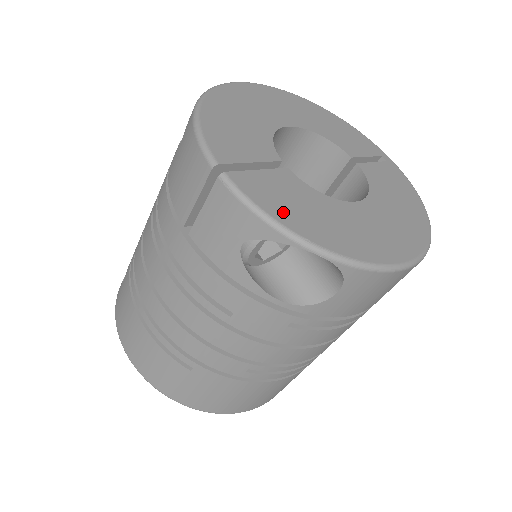
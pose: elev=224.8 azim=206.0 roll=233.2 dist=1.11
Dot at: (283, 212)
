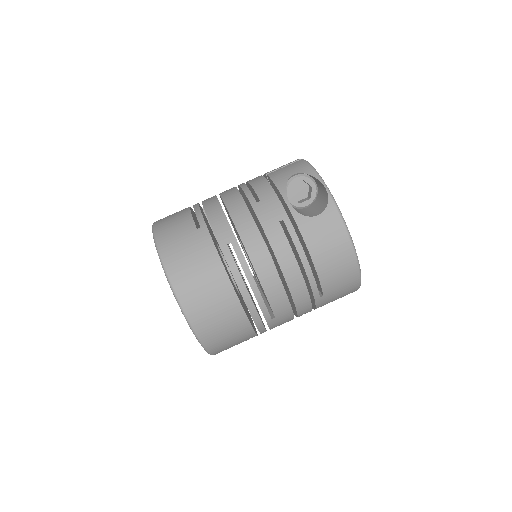
Dot at: occluded
